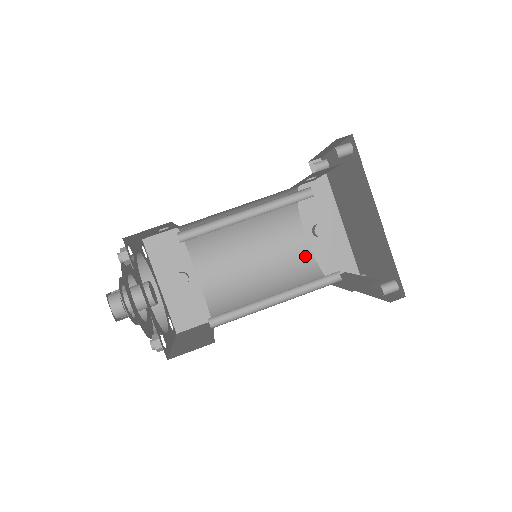
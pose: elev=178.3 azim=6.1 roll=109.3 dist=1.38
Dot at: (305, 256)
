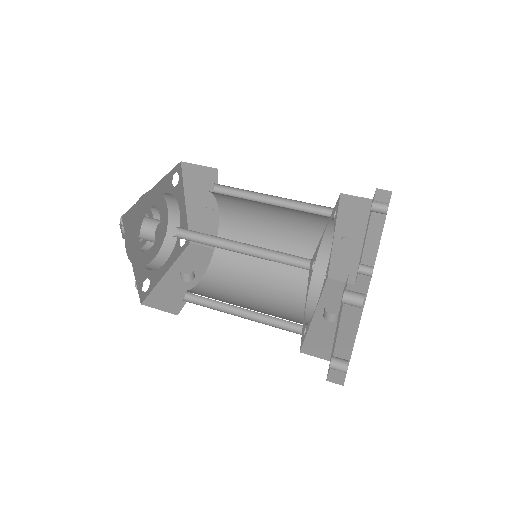
Dot at: (301, 319)
